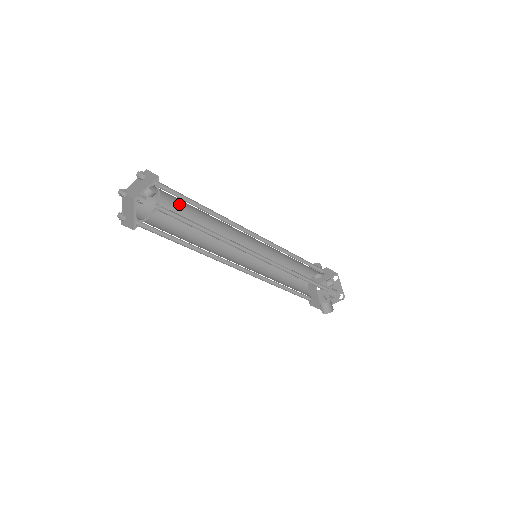
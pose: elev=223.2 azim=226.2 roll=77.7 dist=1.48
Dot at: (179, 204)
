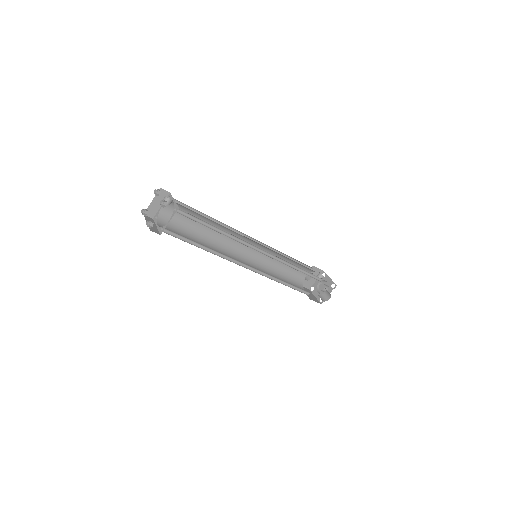
Dot at: occluded
